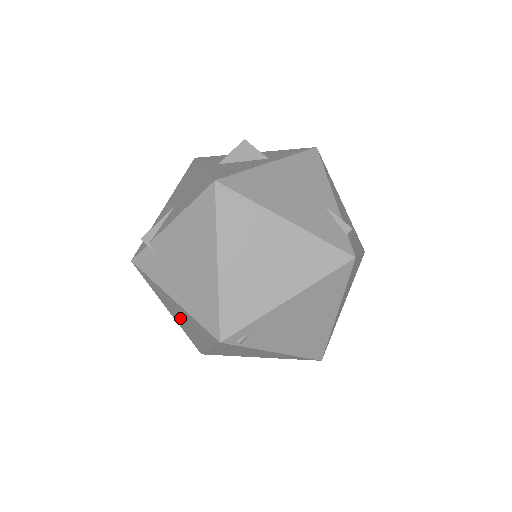
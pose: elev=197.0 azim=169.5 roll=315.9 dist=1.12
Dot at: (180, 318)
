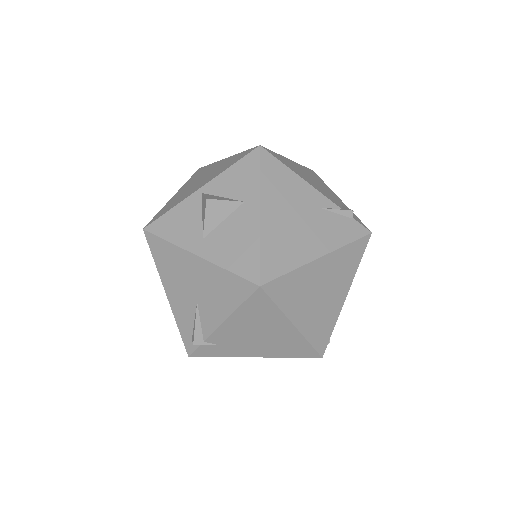
Dot at: occluded
